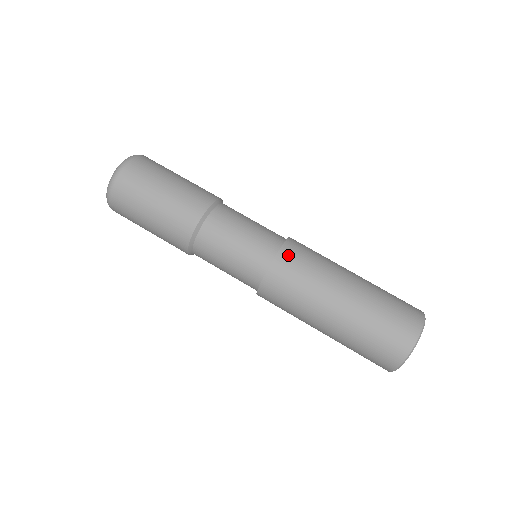
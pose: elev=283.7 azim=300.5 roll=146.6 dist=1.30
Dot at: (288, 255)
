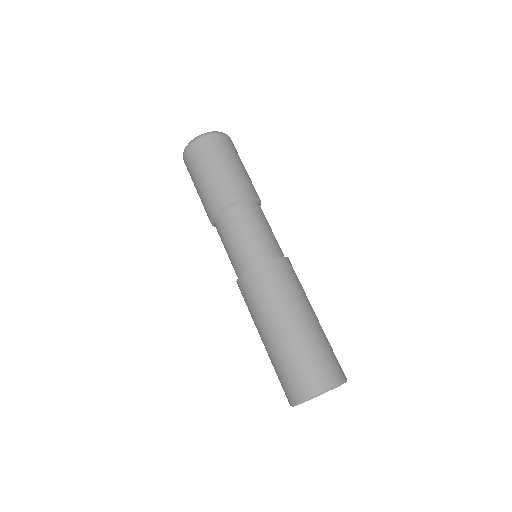
Dot at: (268, 269)
